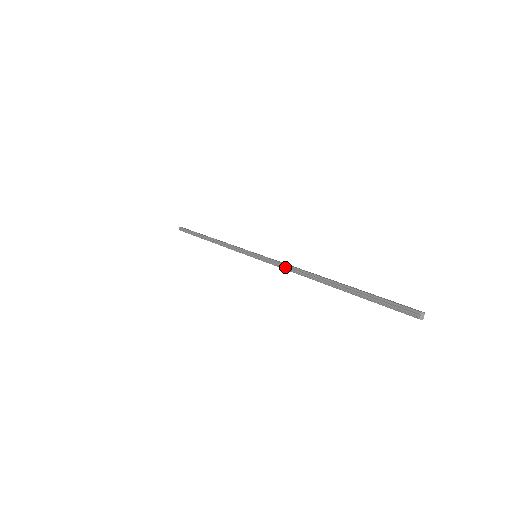
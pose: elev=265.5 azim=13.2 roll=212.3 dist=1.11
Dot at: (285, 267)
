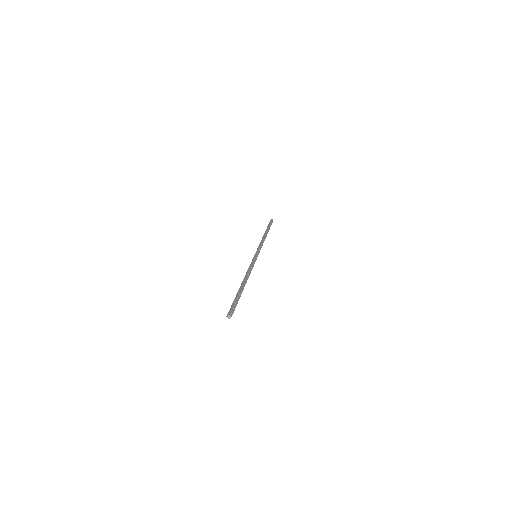
Dot at: (249, 268)
